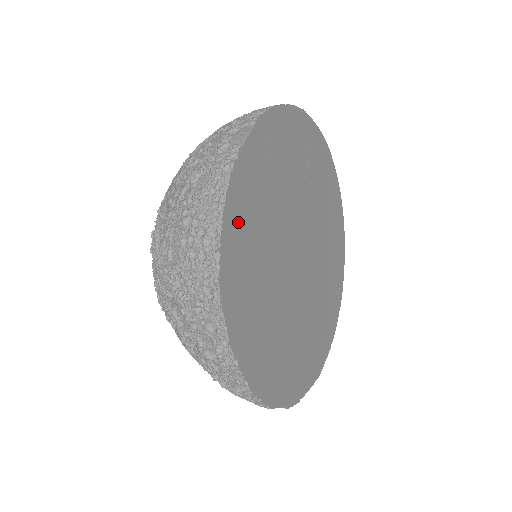
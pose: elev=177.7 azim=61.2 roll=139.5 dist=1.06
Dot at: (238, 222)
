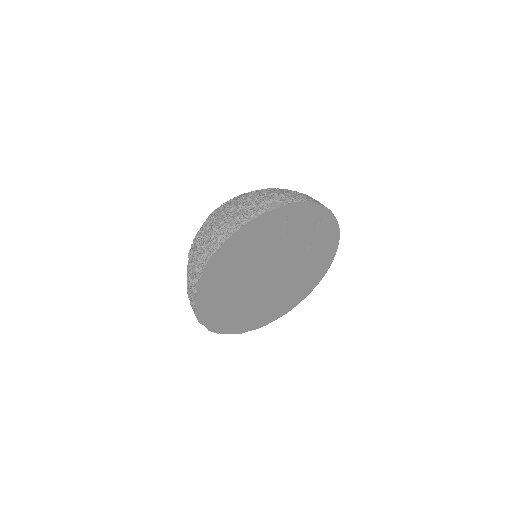
Dot at: (241, 240)
